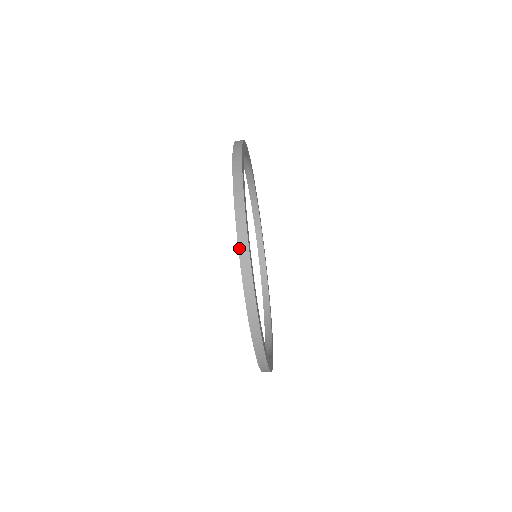
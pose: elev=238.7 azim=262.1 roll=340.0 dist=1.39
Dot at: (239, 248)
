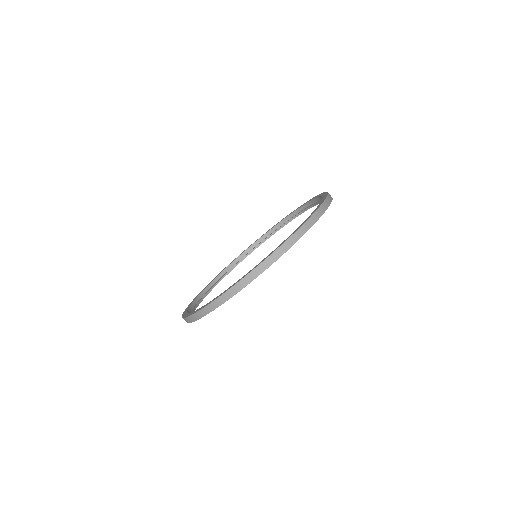
Dot at: occluded
